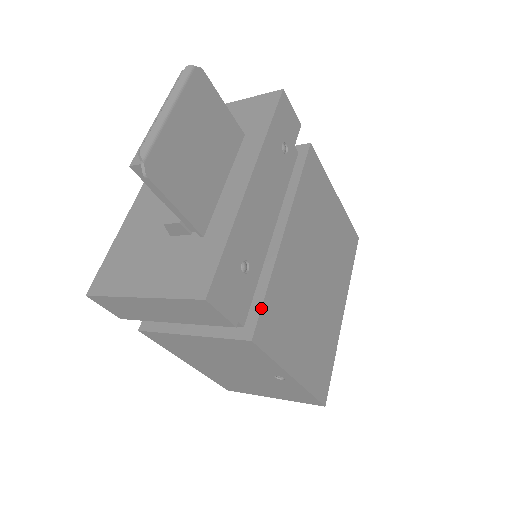
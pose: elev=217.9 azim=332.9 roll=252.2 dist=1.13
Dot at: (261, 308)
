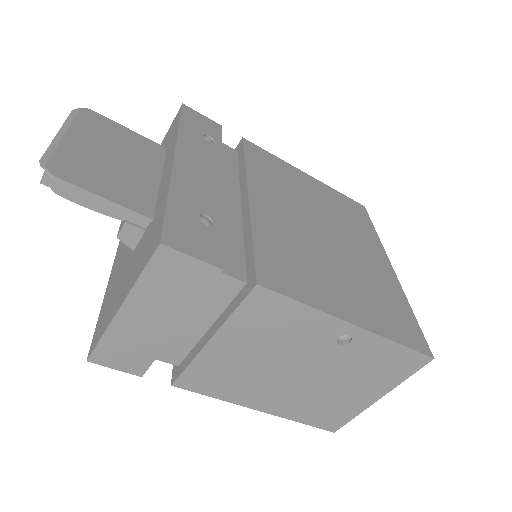
Dot at: (254, 256)
